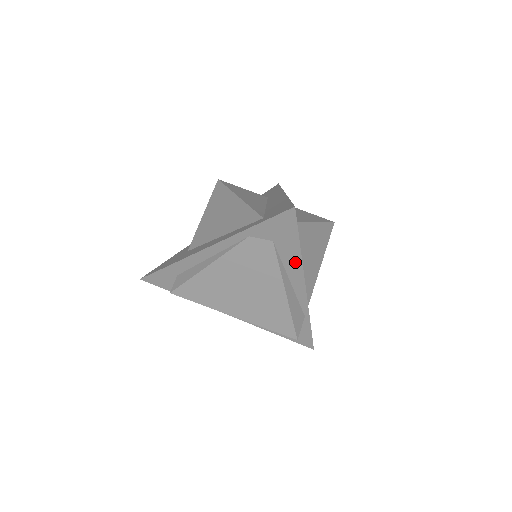
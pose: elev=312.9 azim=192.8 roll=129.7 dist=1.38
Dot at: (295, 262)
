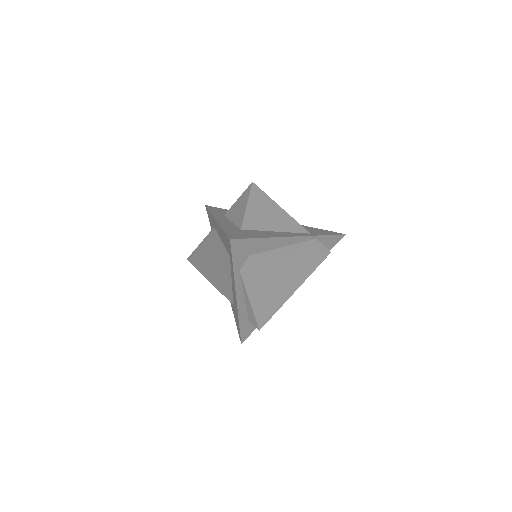
Dot at: (271, 242)
